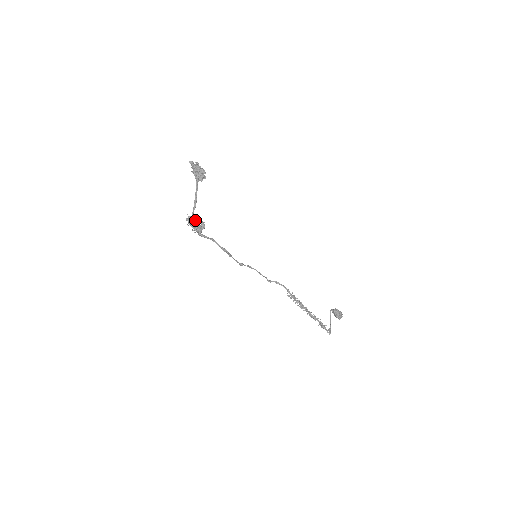
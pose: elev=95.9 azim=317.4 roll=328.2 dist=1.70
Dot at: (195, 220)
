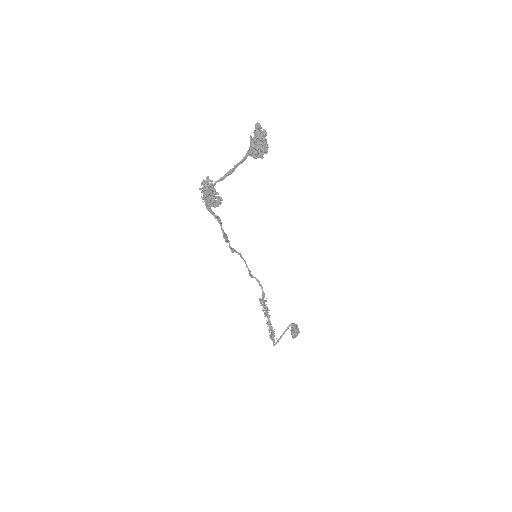
Dot at: (213, 188)
